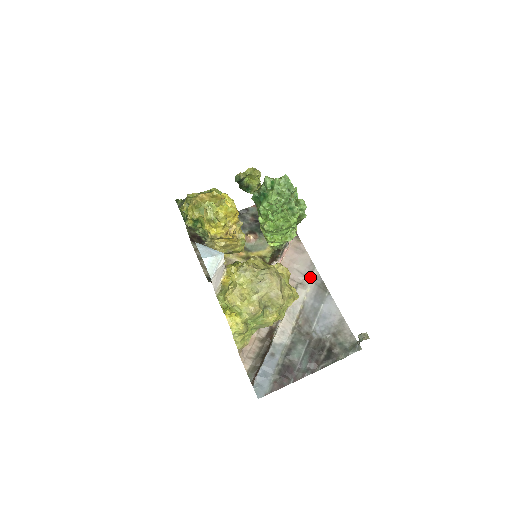
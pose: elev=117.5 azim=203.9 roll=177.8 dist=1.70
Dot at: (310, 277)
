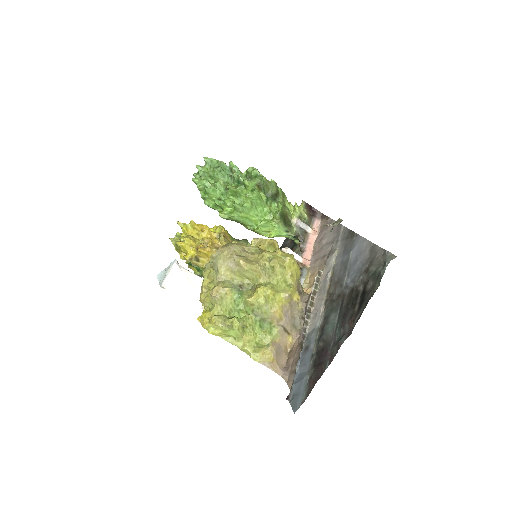
Dot at: (337, 238)
